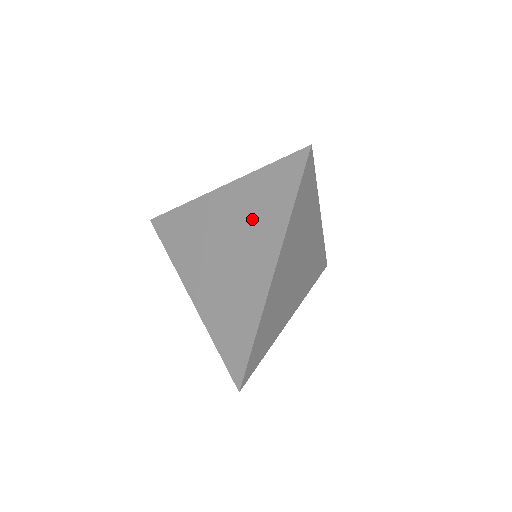
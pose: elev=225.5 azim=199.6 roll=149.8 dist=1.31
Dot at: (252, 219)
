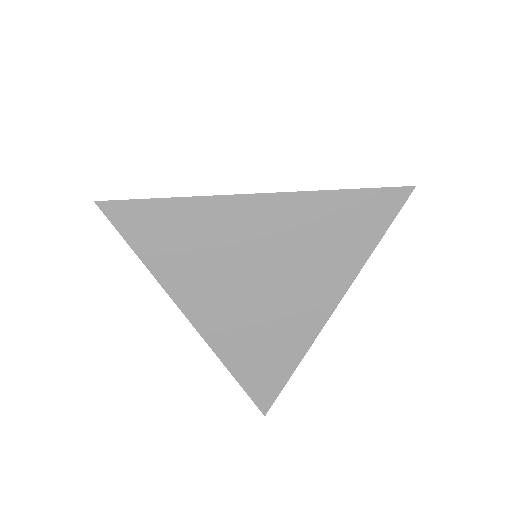
Dot at: (314, 249)
